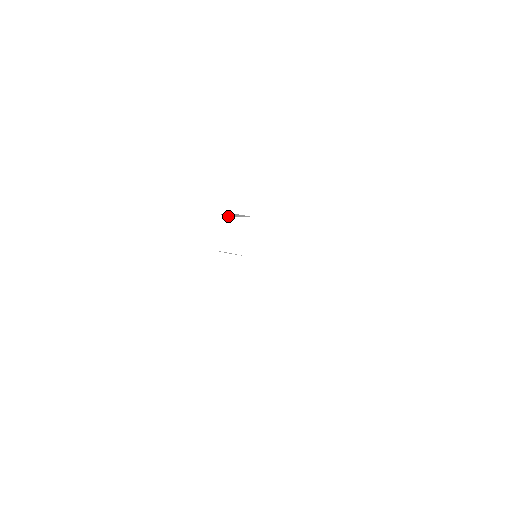
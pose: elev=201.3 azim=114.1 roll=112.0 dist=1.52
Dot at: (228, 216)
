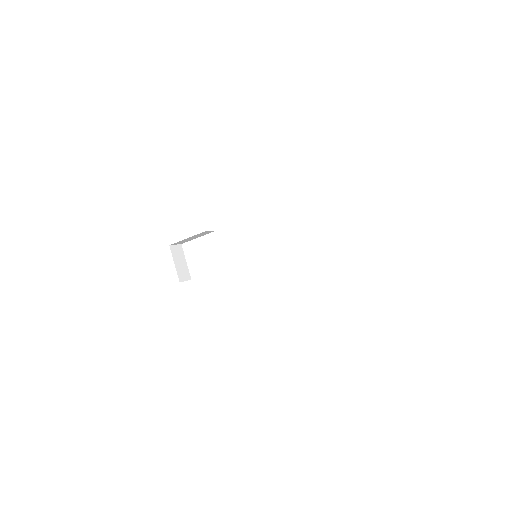
Dot at: (176, 245)
